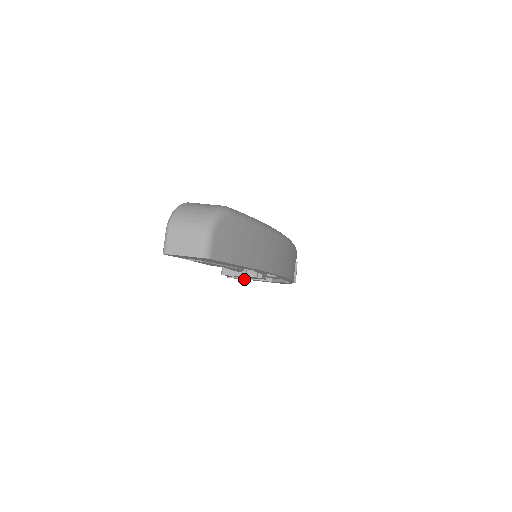
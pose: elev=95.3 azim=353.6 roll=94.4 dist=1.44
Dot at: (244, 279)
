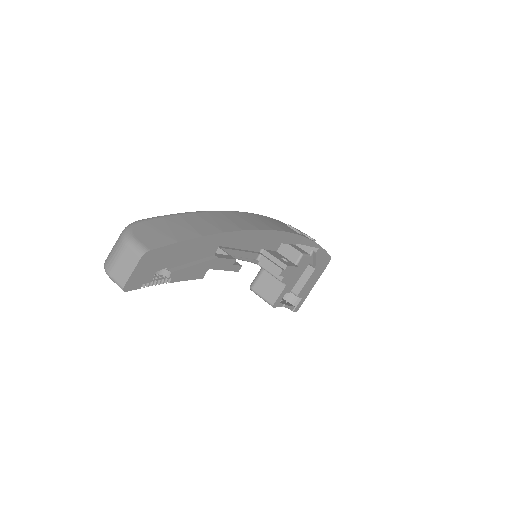
Dot at: (305, 297)
